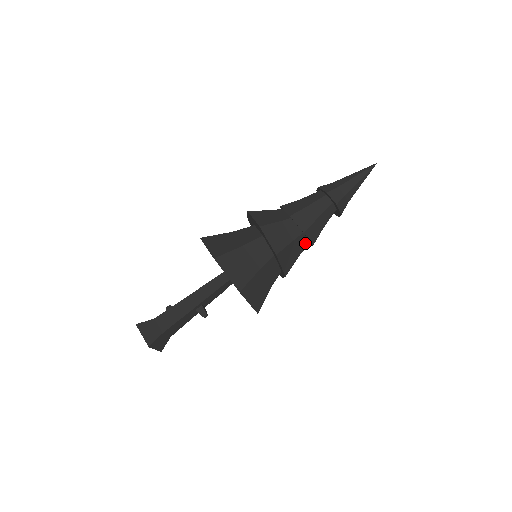
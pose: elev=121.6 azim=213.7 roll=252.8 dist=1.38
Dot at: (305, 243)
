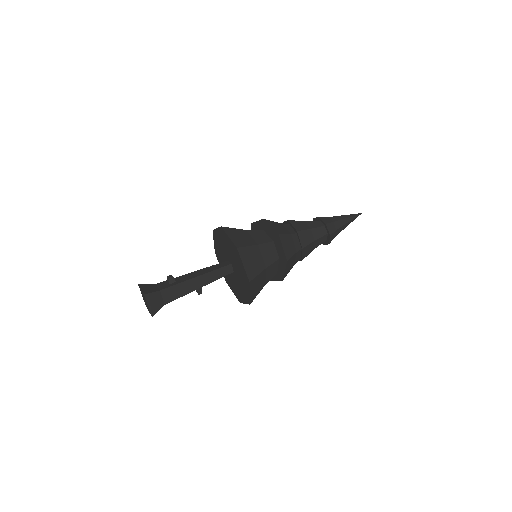
Dot at: occluded
